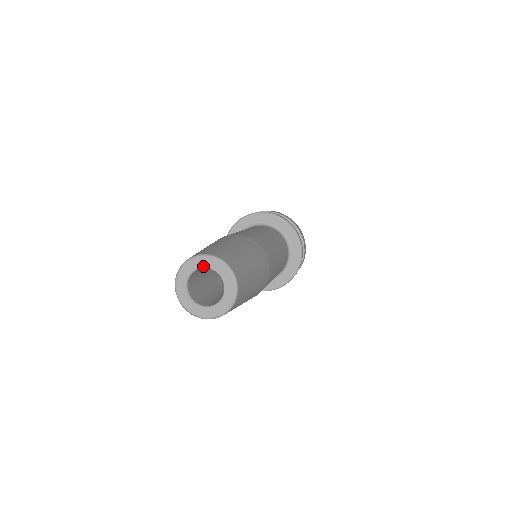
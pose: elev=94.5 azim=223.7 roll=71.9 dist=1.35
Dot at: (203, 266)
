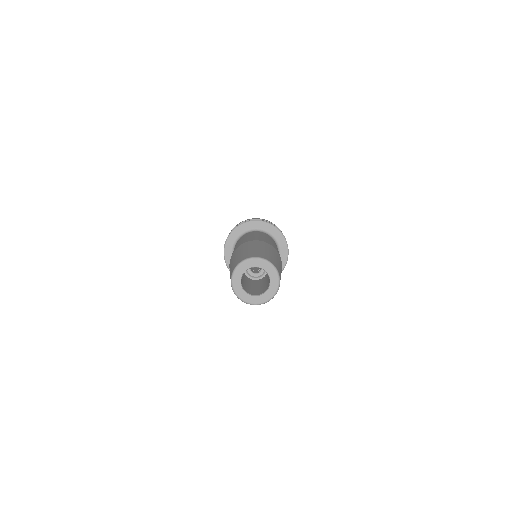
Dot at: (243, 271)
